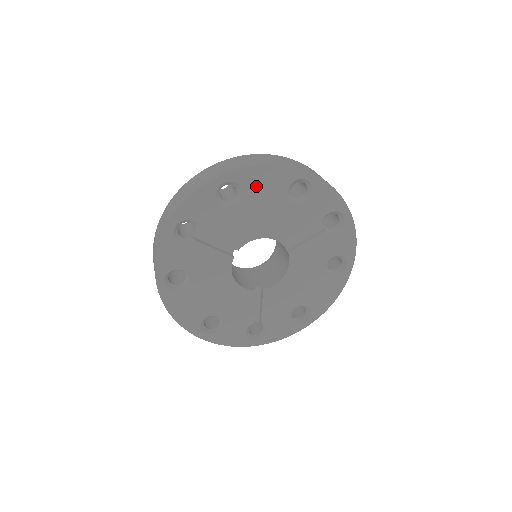
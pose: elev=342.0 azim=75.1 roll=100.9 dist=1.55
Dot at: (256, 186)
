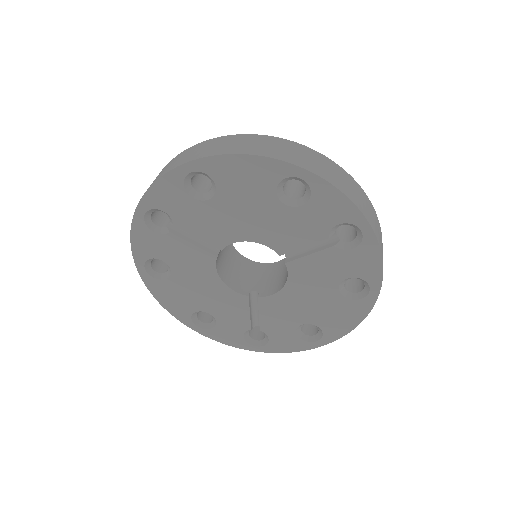
Dot at: (233, 180)
